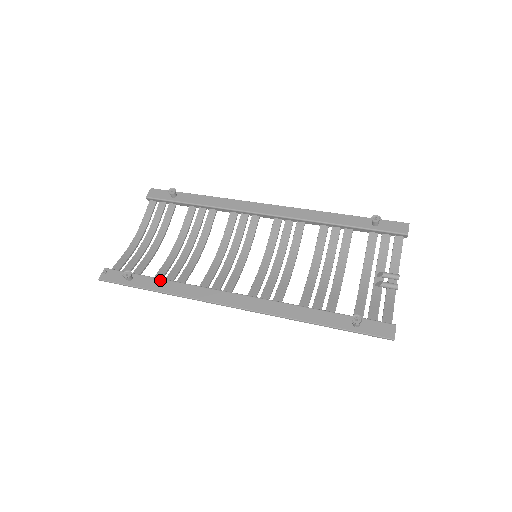
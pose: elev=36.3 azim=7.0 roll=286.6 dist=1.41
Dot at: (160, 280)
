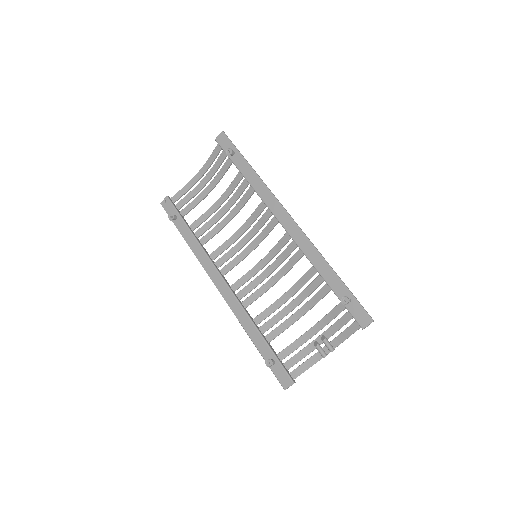
Dot at: (190, 233)
